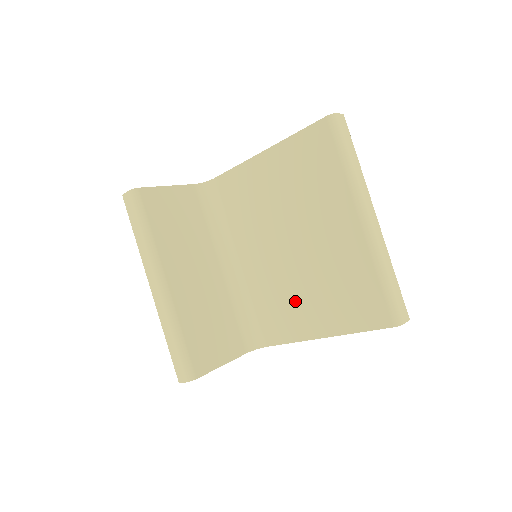
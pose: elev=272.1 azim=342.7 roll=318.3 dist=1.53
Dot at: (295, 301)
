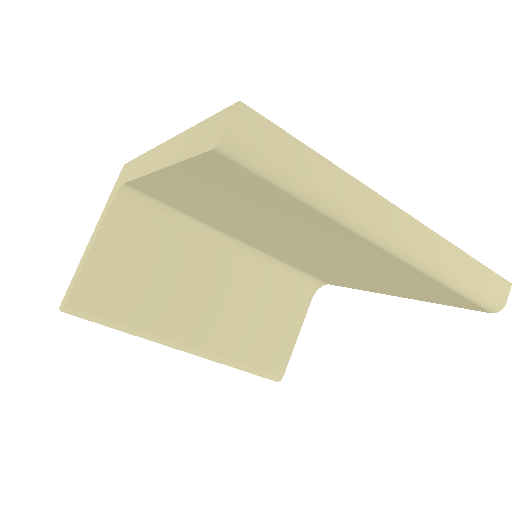
Dot at: (337, 273)
